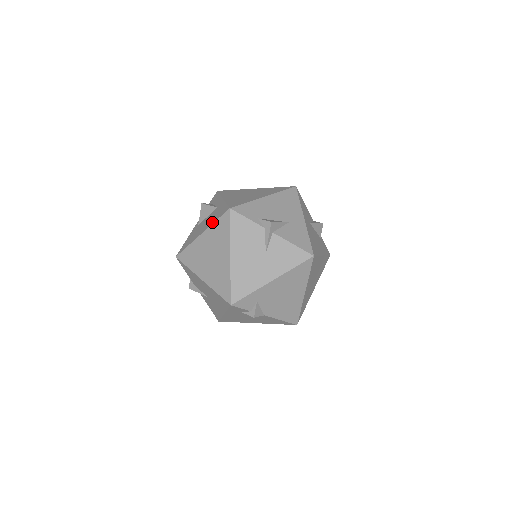
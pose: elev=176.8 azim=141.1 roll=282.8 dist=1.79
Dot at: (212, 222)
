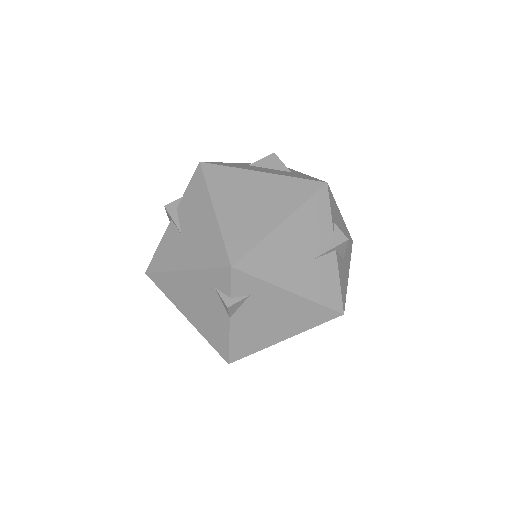
Dot at: (288, 175)
